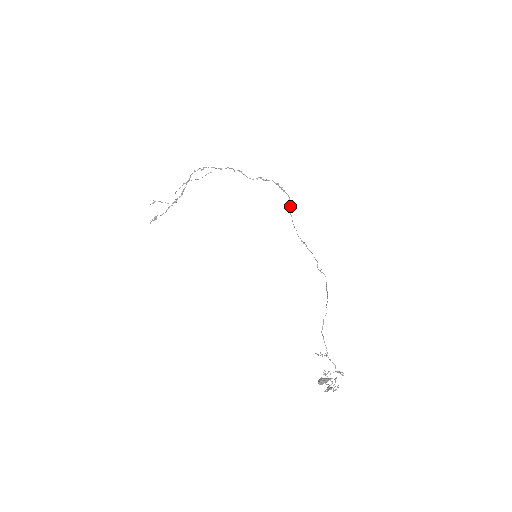
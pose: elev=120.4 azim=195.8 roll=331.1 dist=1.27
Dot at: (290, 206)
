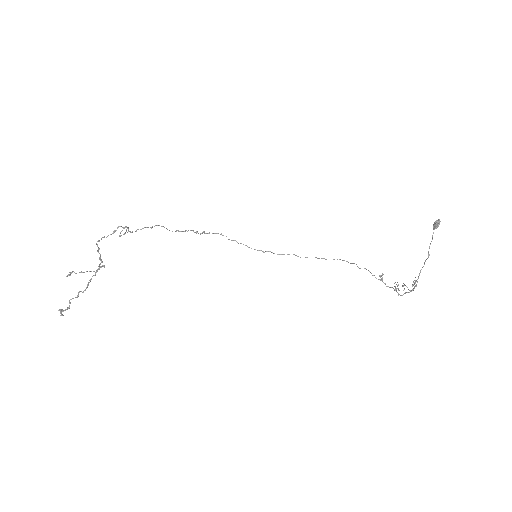
Dot at: occluded
